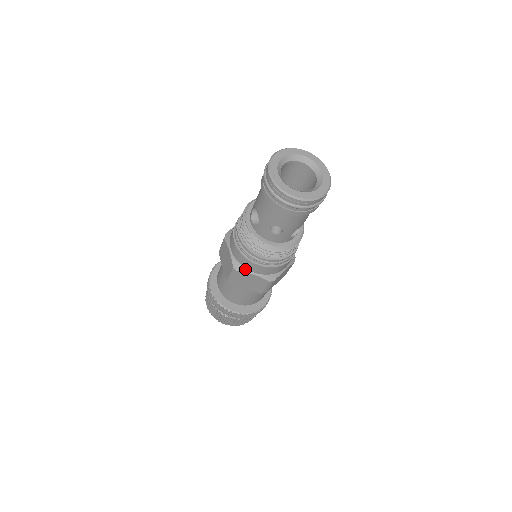
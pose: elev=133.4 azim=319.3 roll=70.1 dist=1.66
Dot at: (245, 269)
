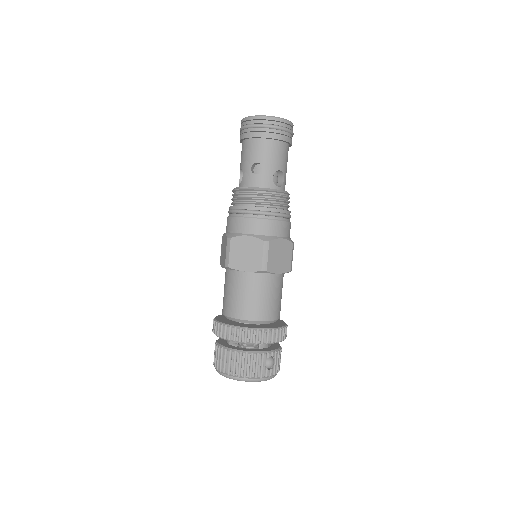
Dot at: (238, 234)
